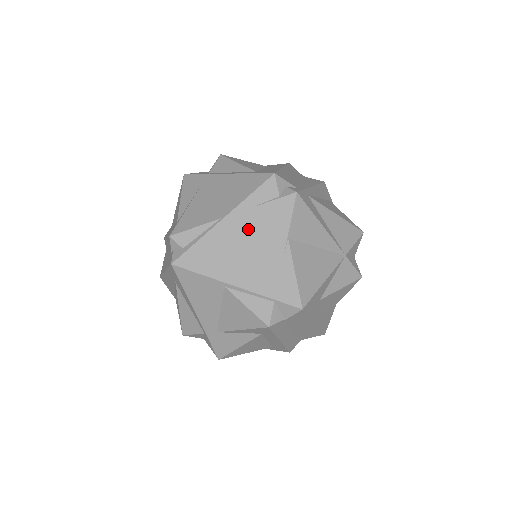
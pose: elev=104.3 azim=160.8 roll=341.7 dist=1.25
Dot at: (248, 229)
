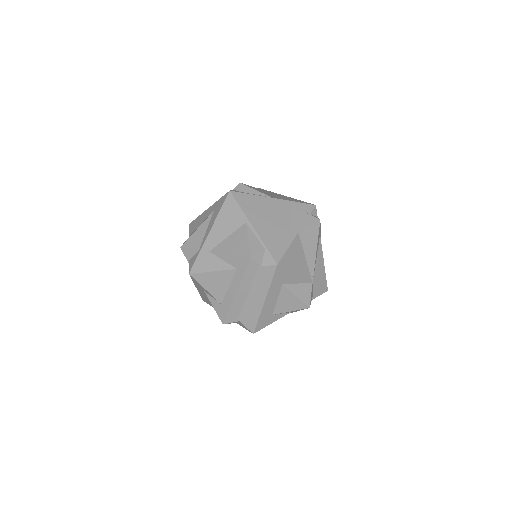
Dot at: (282, 212)
